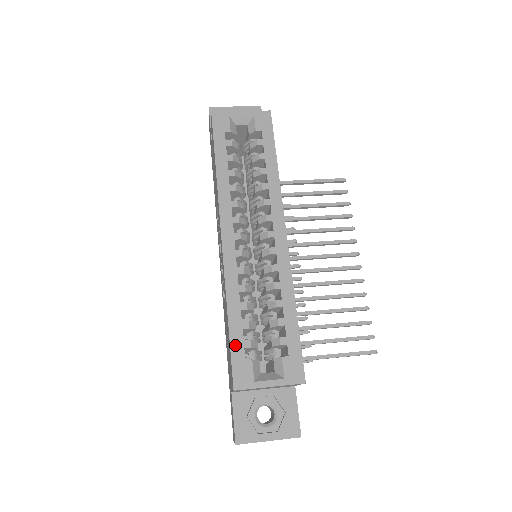
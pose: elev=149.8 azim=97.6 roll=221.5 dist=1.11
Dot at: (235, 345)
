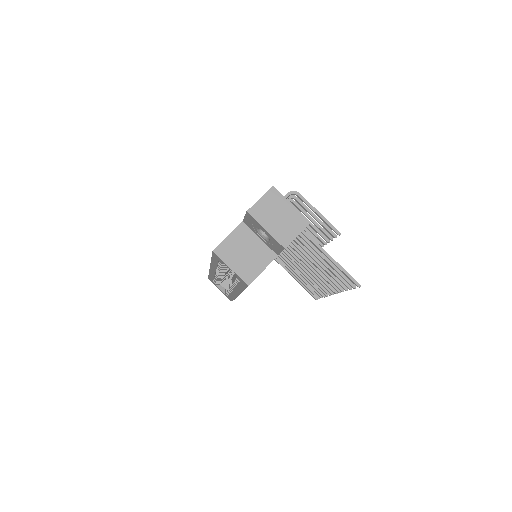
Dot at: (210, 278)
